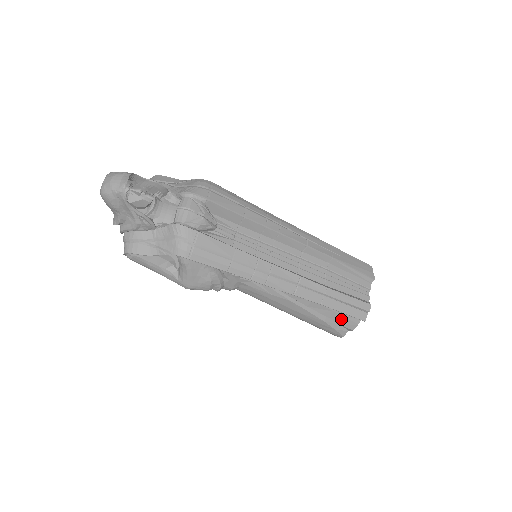
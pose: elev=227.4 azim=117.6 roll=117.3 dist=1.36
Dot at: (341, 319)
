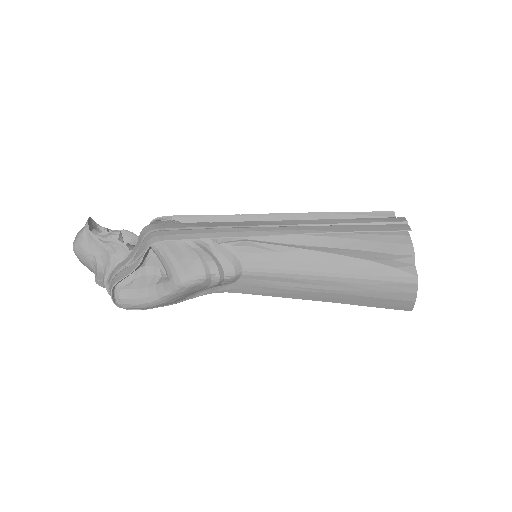
Dot at: (385, 247)
